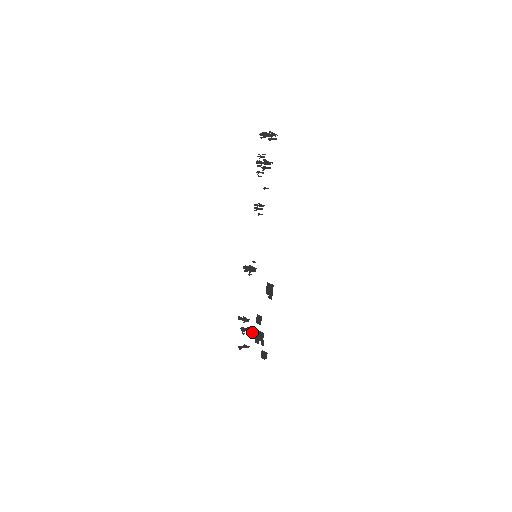
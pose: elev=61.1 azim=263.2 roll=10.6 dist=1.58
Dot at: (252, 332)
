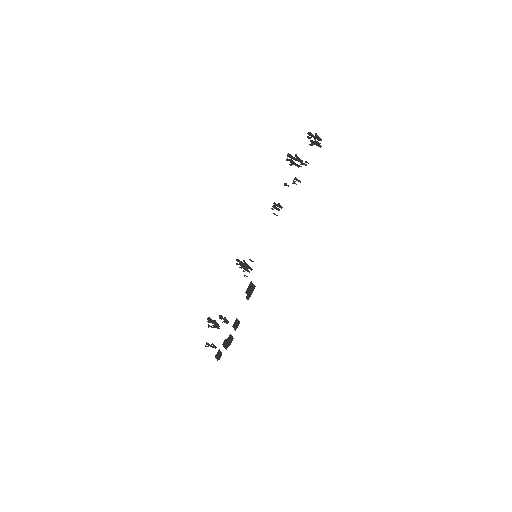
Dot at: (217, 327)
